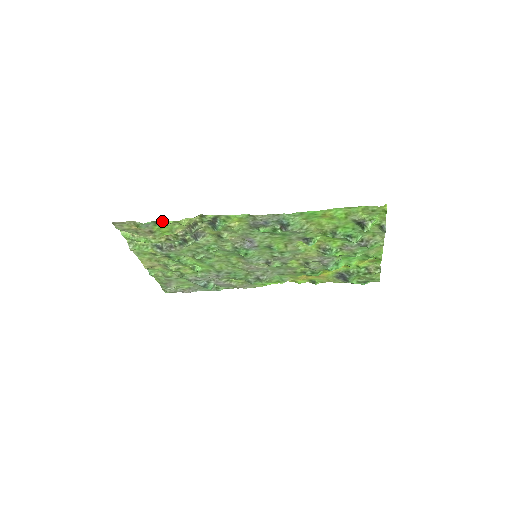
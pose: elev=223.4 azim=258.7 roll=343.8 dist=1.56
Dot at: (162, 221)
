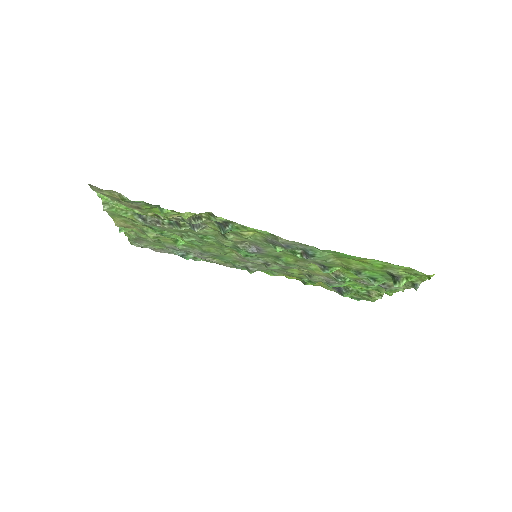
Dot at: (158, 205)
